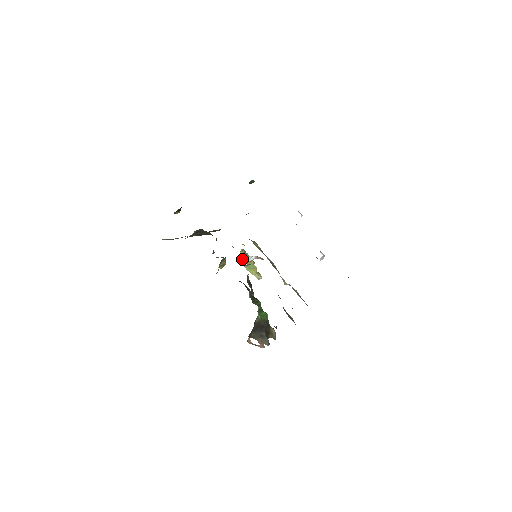
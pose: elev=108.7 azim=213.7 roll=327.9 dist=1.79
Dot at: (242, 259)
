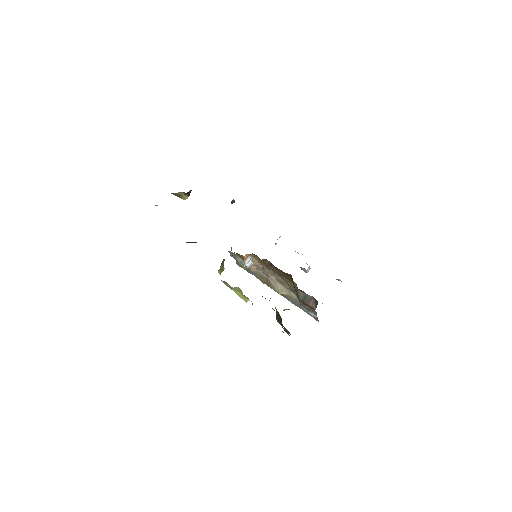
Dot at: (245, 256)
